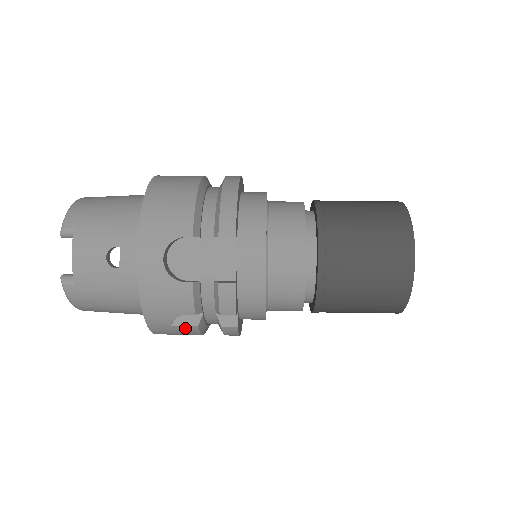
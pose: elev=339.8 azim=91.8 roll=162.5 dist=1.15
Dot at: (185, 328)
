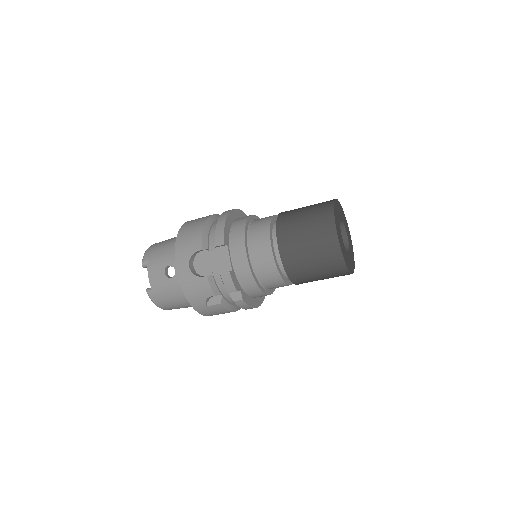
Dot at: (215, 306)
